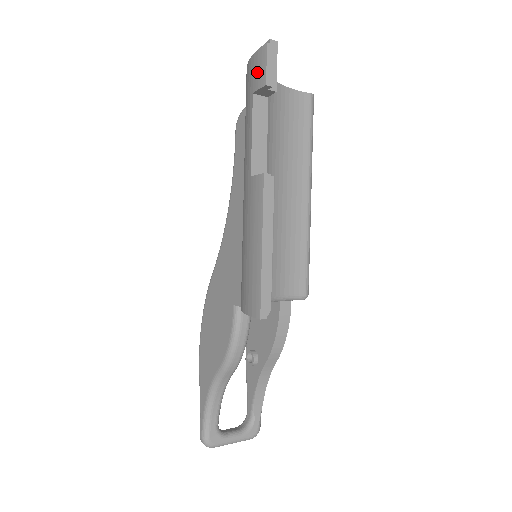
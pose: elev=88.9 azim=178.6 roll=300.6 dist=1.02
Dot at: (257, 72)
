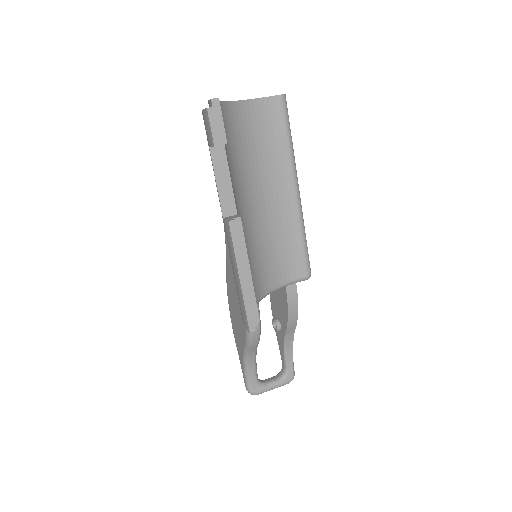
Dot at: (207, 131)
